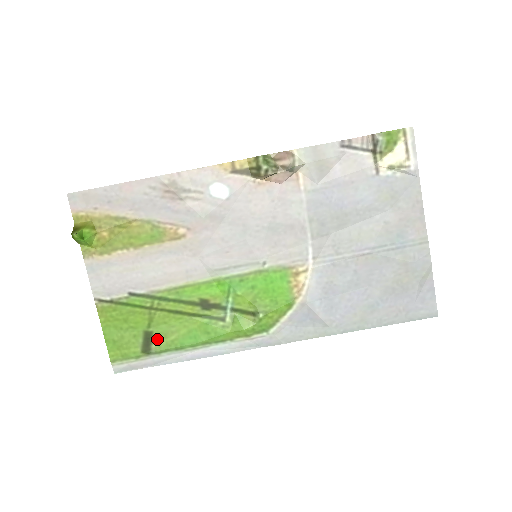
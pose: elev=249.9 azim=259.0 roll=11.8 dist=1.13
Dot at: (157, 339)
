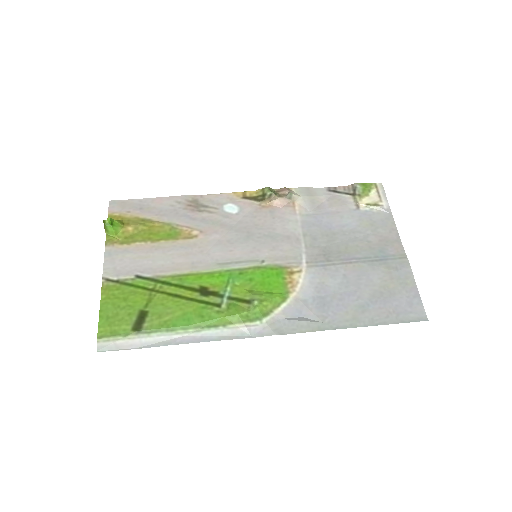
Dot at: (151, 318)
